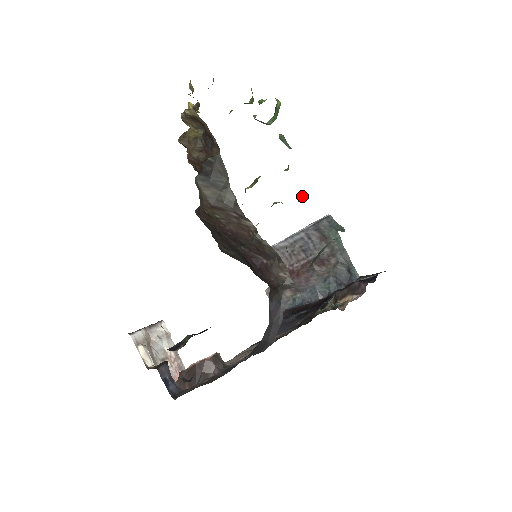
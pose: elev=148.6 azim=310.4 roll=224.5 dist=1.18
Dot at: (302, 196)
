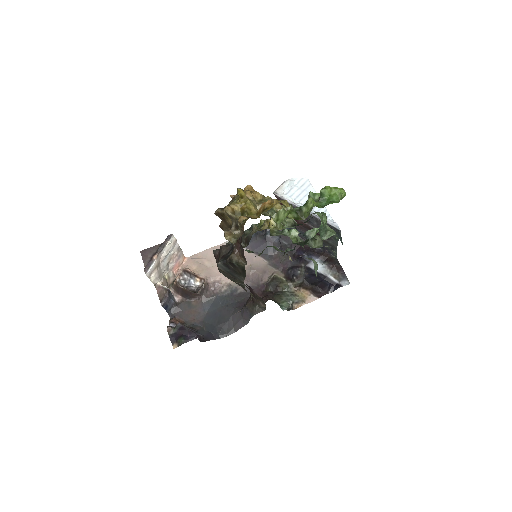
Dot at: (318, 240)
